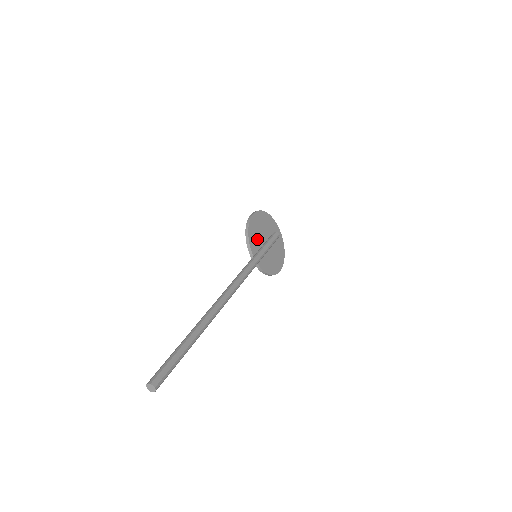
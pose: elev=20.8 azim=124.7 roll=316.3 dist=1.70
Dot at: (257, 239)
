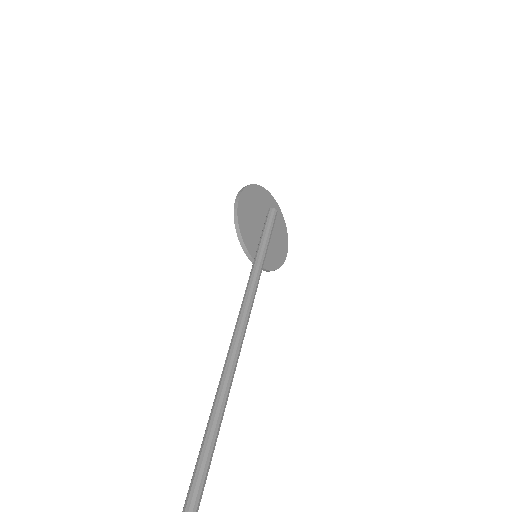
Dot at: (252, 231)
